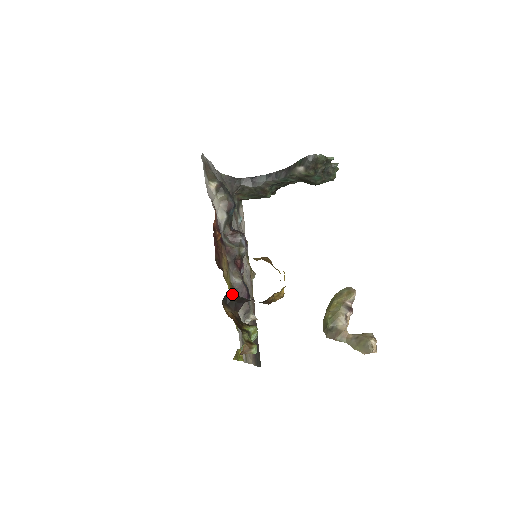
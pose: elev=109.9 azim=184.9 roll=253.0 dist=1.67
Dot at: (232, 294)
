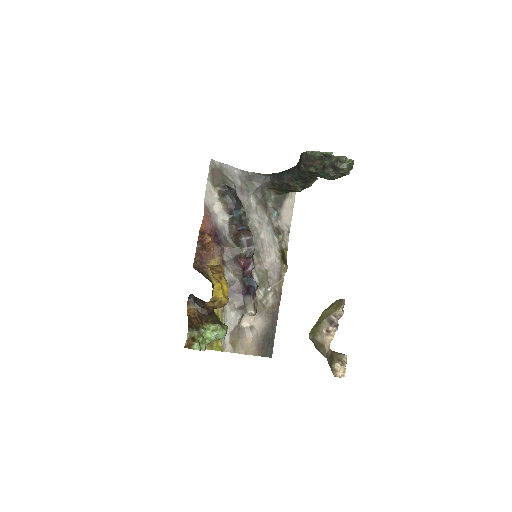
Dot at: occluded
